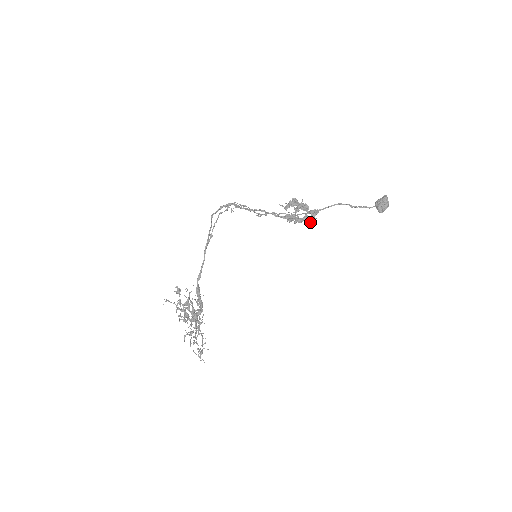
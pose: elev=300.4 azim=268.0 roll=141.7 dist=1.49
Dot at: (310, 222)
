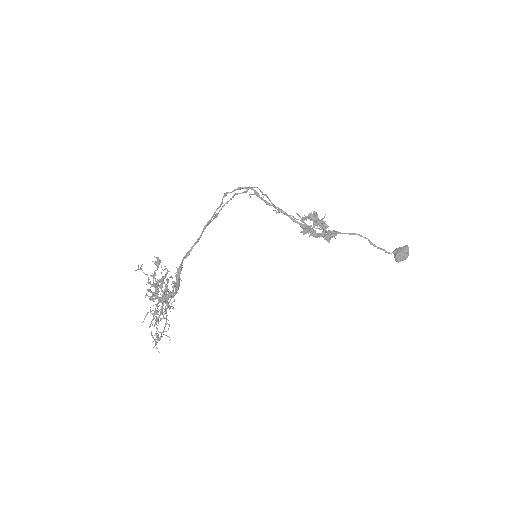
Dot at: (327, 240)
